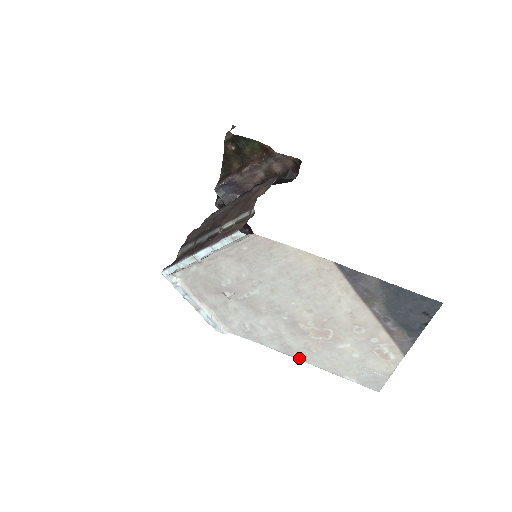
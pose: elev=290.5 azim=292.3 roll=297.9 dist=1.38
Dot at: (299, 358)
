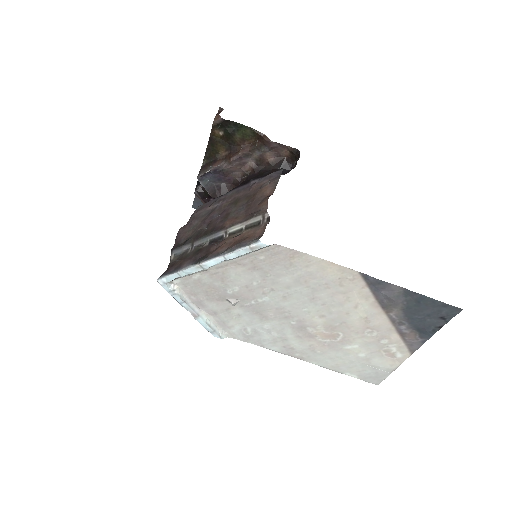
Dot at: (301, 358)
